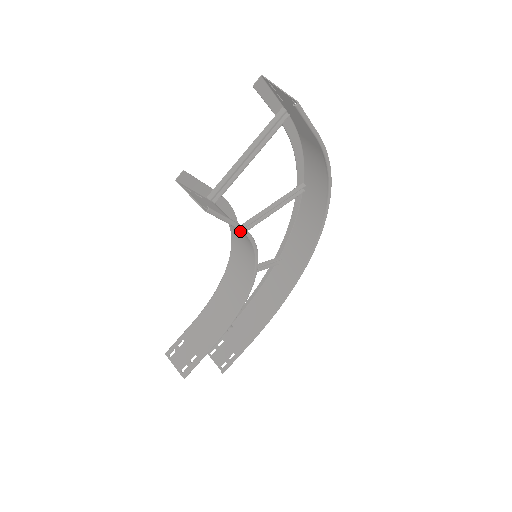
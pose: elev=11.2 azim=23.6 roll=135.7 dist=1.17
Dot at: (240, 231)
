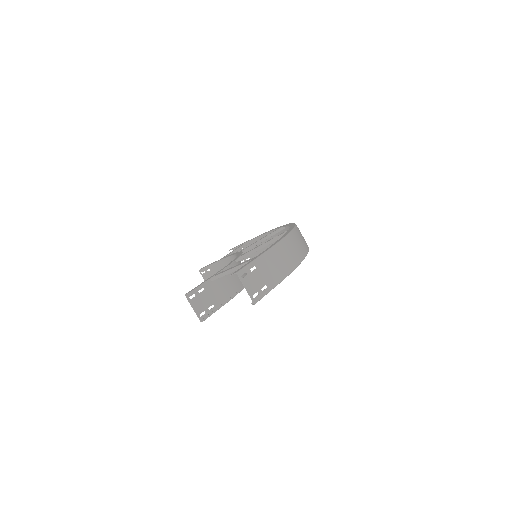
Dot at: (234, 282)
